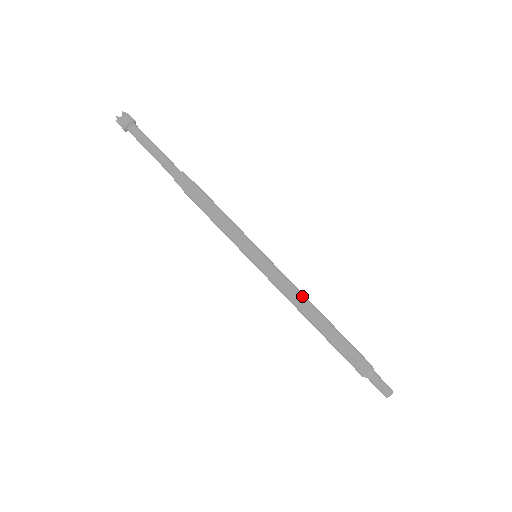
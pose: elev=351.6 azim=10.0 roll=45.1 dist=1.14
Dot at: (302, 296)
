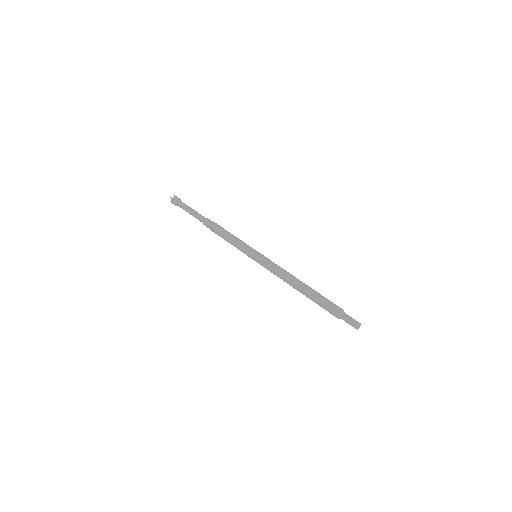
Dot at: (288, 272)
